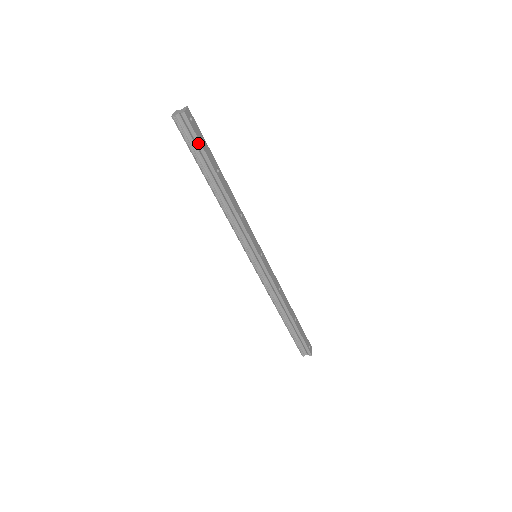
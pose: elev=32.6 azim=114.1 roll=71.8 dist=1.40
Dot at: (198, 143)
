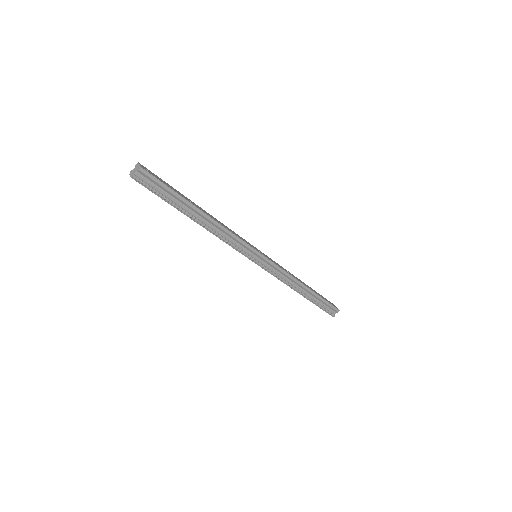
Dot at: (165, 187)
